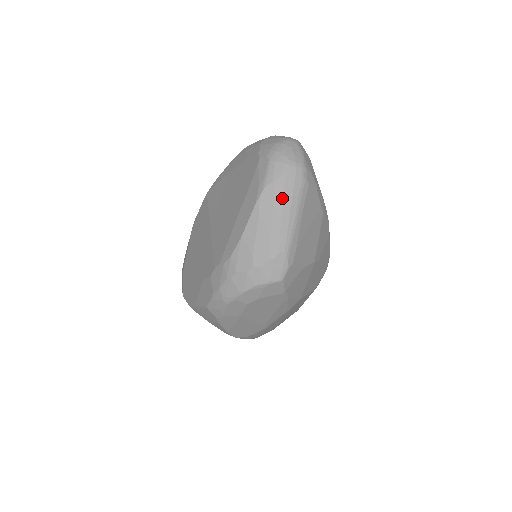
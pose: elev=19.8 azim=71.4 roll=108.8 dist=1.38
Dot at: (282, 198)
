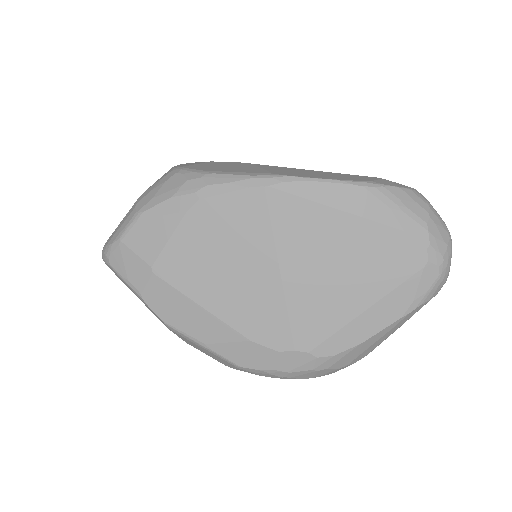
Dot at: occluded
